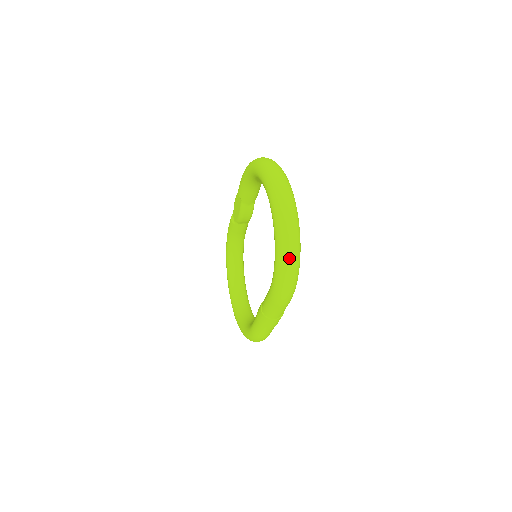
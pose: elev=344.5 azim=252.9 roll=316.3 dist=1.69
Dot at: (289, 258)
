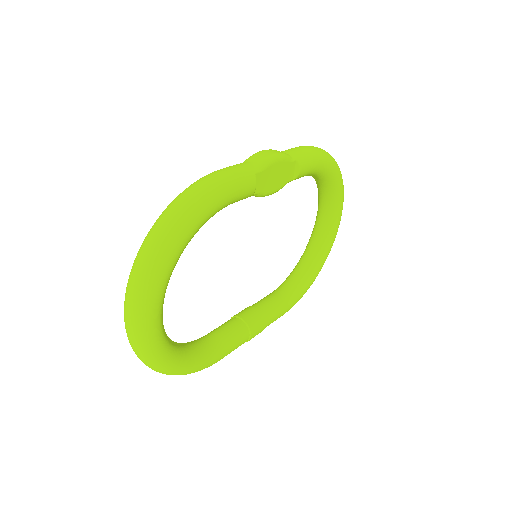
Dot at: occluded
